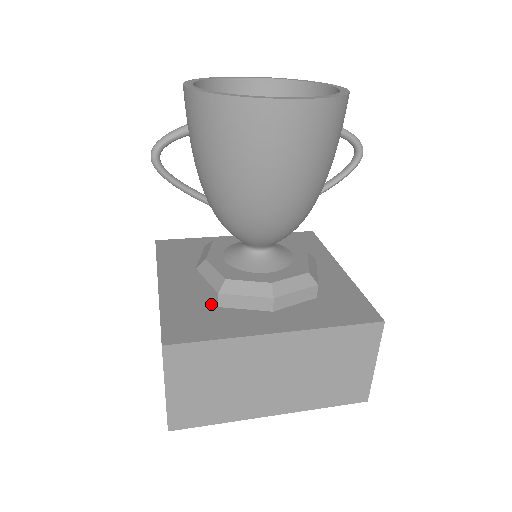
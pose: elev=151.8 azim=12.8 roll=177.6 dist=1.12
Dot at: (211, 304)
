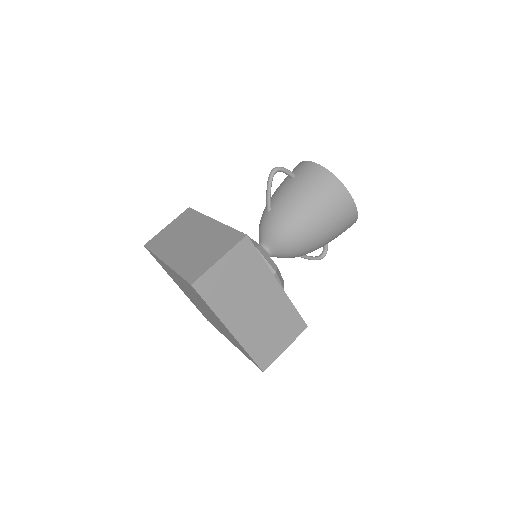
Dot at: occluded
